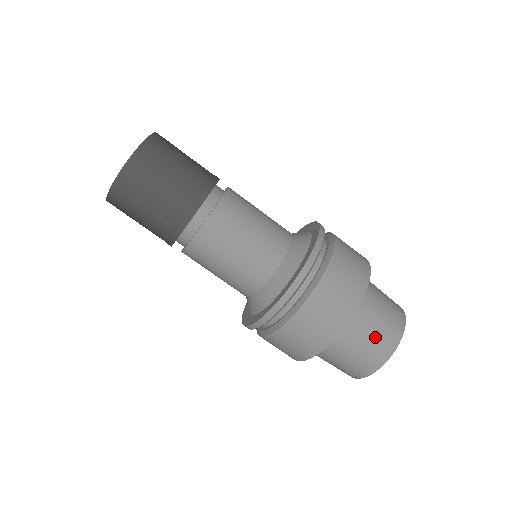
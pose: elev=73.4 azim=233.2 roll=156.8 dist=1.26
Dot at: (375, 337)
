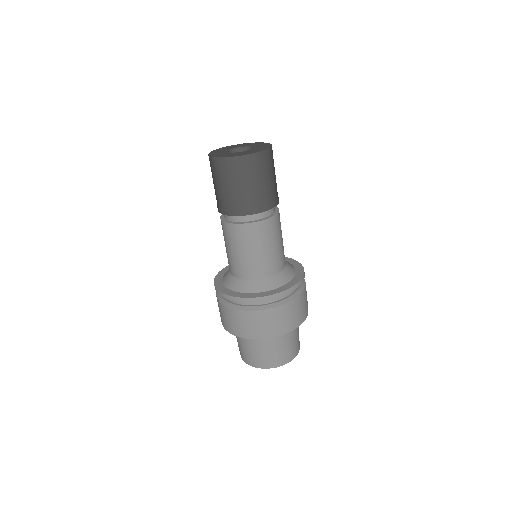
Dot at: (285, 350)
